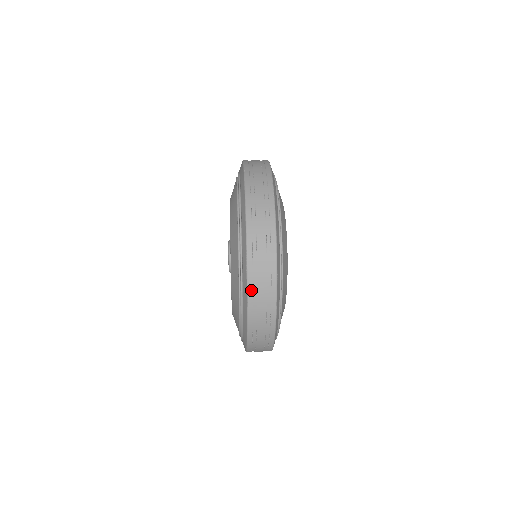
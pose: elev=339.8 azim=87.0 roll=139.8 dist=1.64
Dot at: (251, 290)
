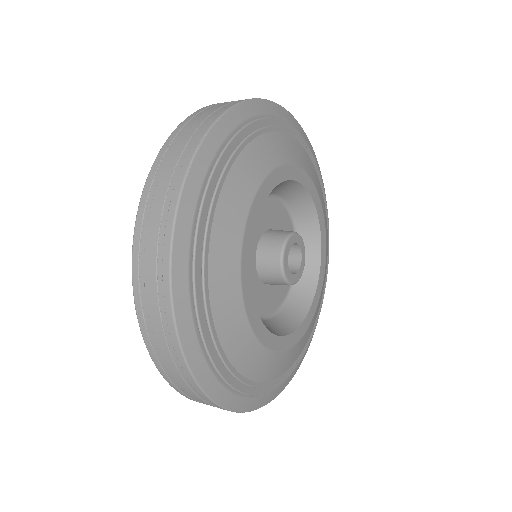
Dot at: (163, 153)
